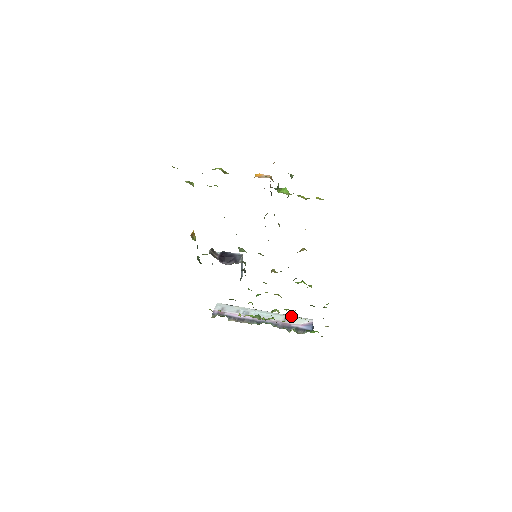
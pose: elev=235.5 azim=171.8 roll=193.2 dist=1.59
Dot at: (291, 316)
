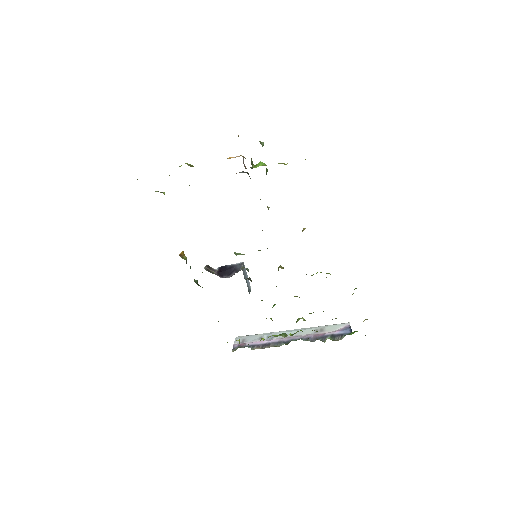
Dot at: (323, 326)
